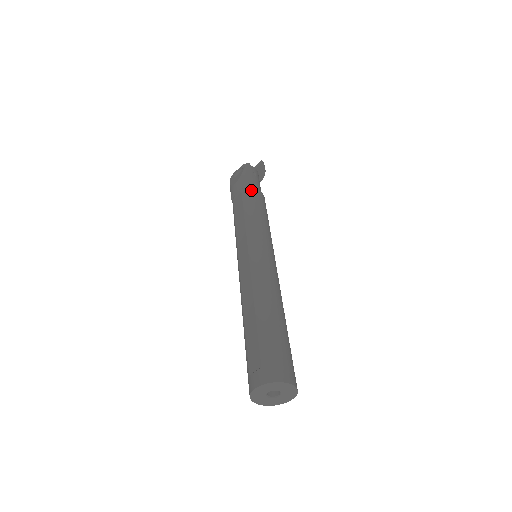
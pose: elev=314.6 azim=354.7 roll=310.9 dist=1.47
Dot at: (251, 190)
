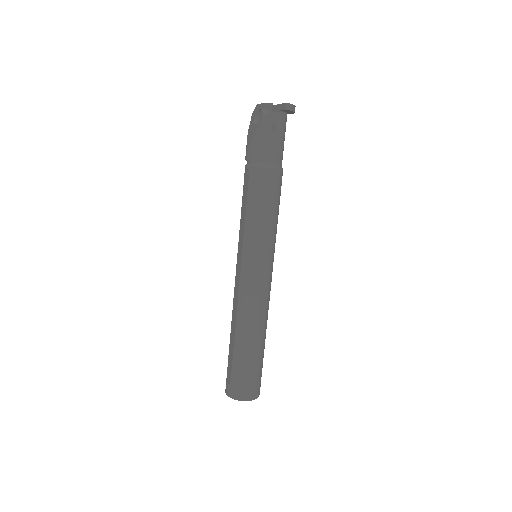
Dot at: (259, 172)
